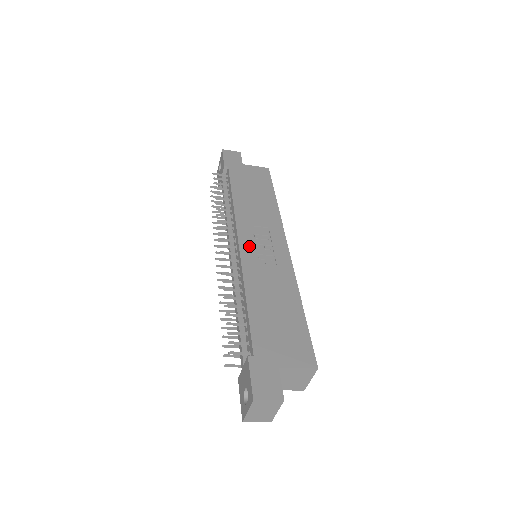
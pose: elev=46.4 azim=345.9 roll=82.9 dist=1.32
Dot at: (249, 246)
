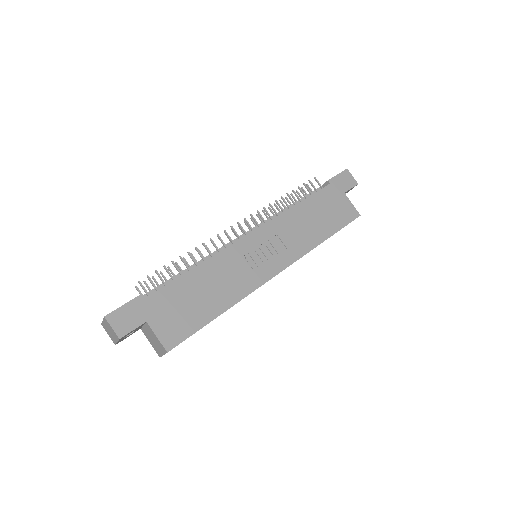
Dot at: (252, 243)
